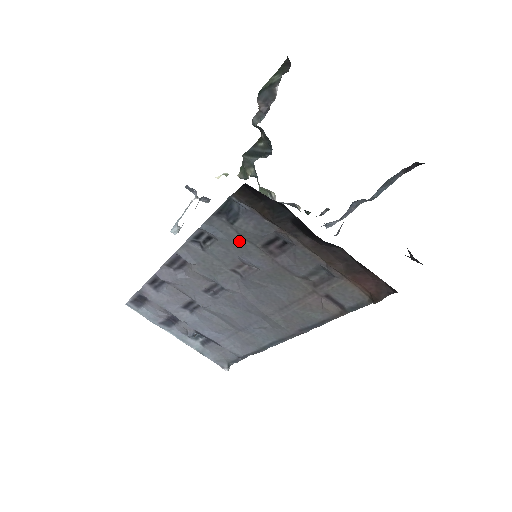
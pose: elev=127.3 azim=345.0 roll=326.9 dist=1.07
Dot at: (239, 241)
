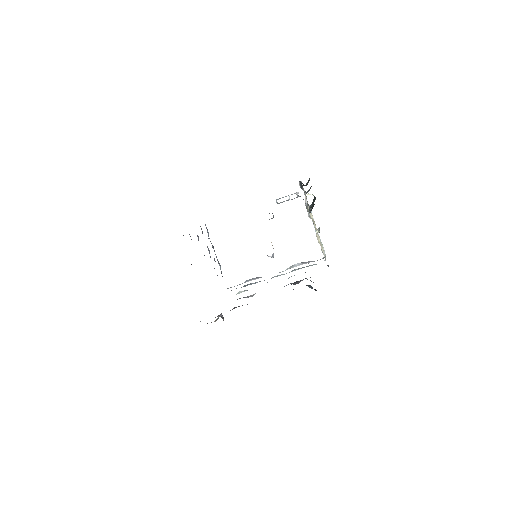
Dot at: occluded
